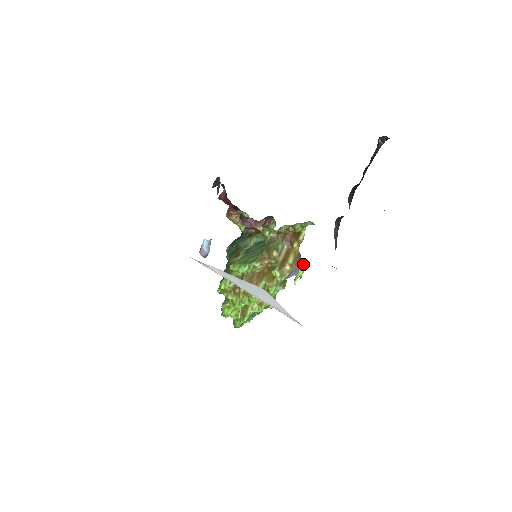
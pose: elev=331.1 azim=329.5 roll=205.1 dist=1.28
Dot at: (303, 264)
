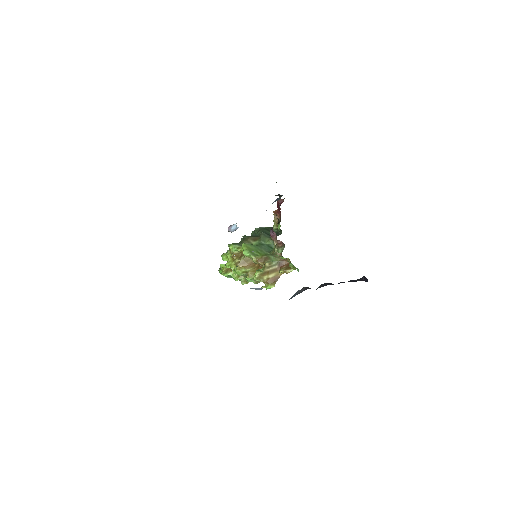
Dot at: (274, 284)
